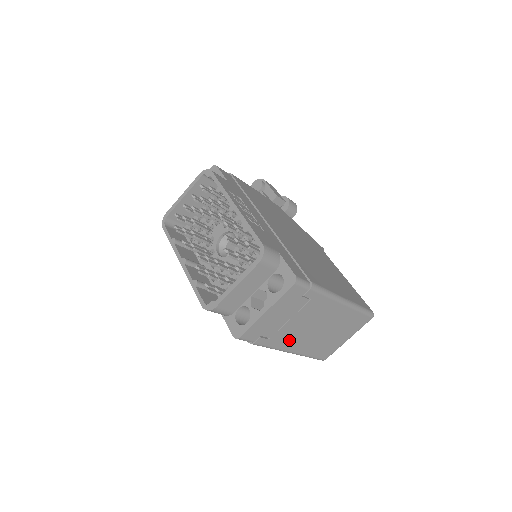
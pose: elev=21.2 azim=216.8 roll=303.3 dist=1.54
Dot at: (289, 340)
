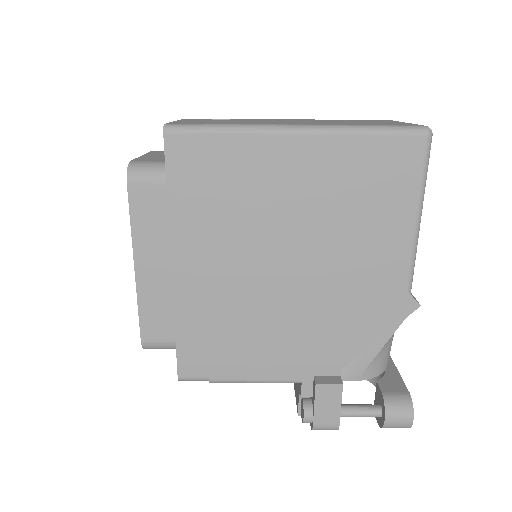
Dot at: occluded
